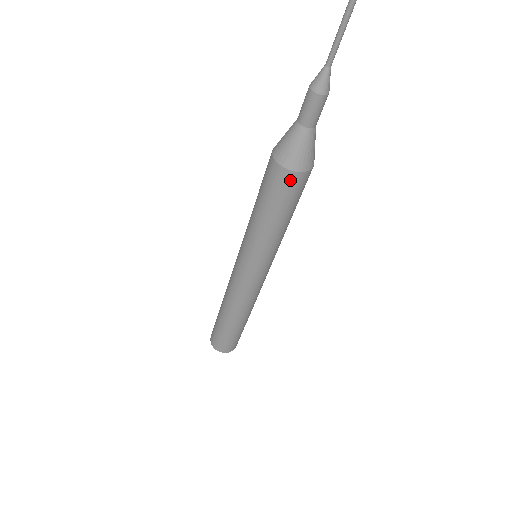
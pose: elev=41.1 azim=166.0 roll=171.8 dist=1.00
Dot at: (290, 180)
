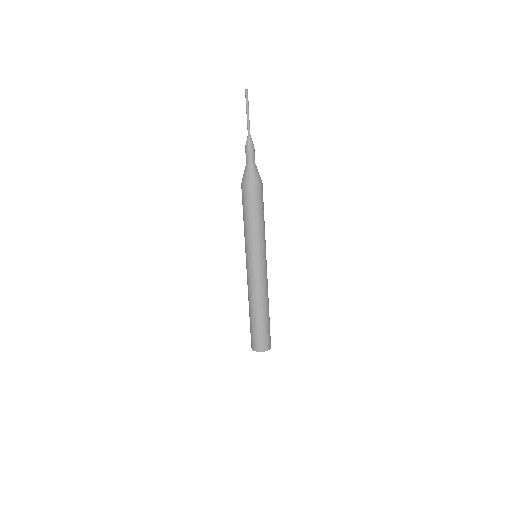
Dot at: (243, 190)
